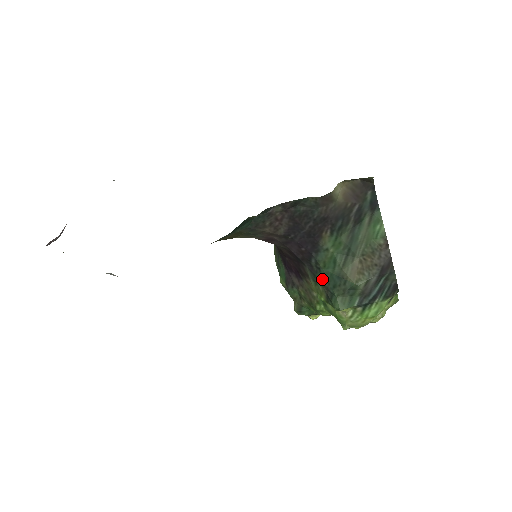
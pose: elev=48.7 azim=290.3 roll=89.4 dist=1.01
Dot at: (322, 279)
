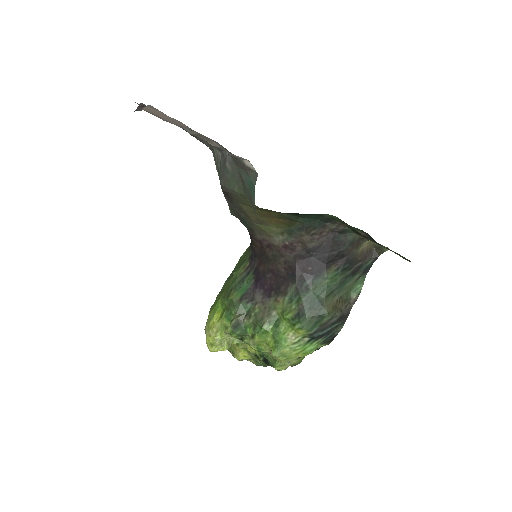
Dot at: (304, 298)
